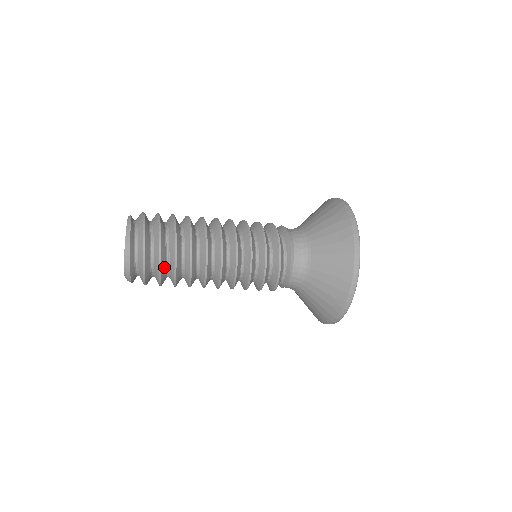
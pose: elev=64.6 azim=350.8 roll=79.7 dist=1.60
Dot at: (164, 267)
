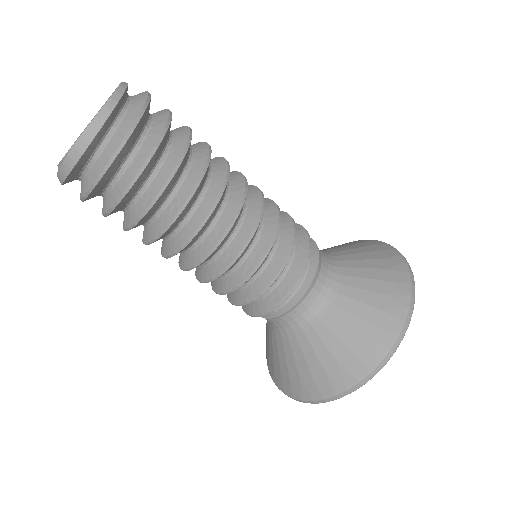
Dot at: (137, 187)
